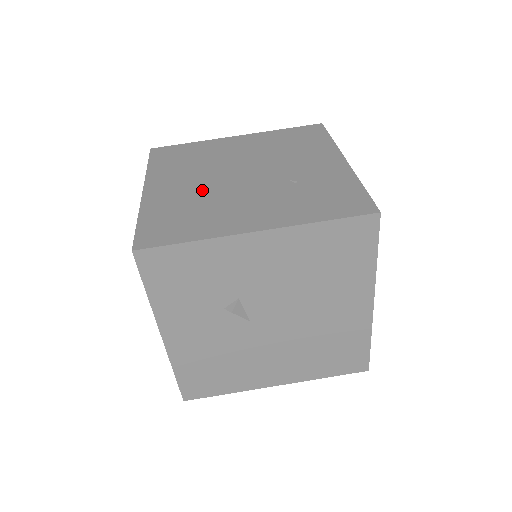
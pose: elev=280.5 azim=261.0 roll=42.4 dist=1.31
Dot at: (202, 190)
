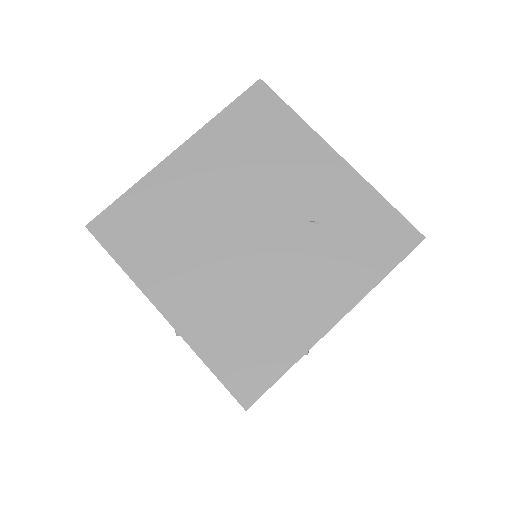
Dot at: (230, 283)
